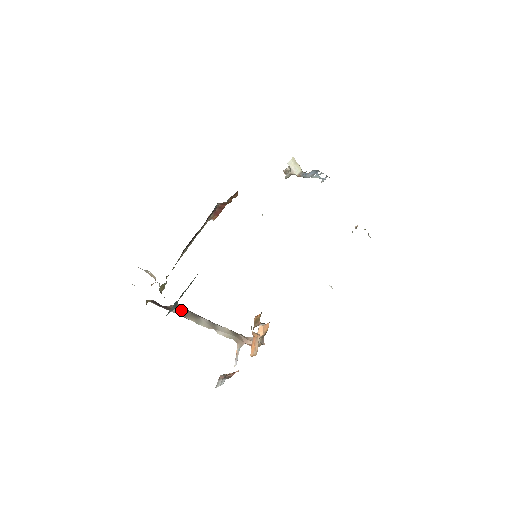
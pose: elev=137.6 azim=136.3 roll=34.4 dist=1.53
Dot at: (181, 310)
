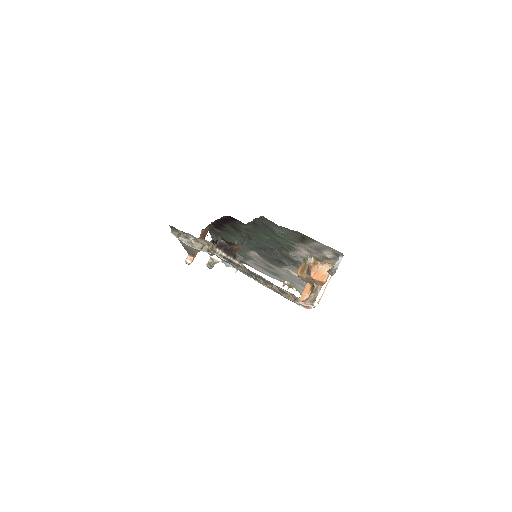
Dot at: occluded
